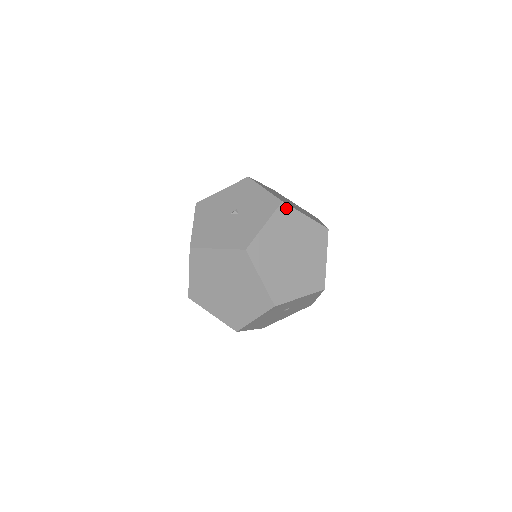
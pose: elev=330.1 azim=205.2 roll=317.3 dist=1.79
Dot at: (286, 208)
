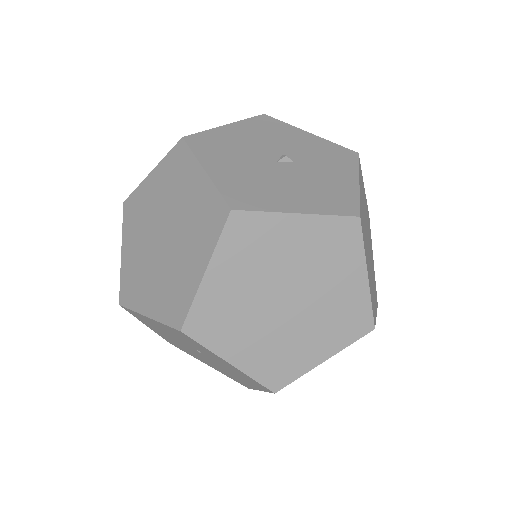
Dot at: (360, 166)
